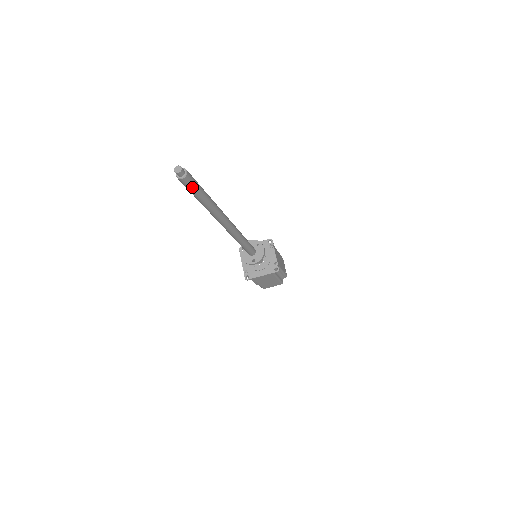
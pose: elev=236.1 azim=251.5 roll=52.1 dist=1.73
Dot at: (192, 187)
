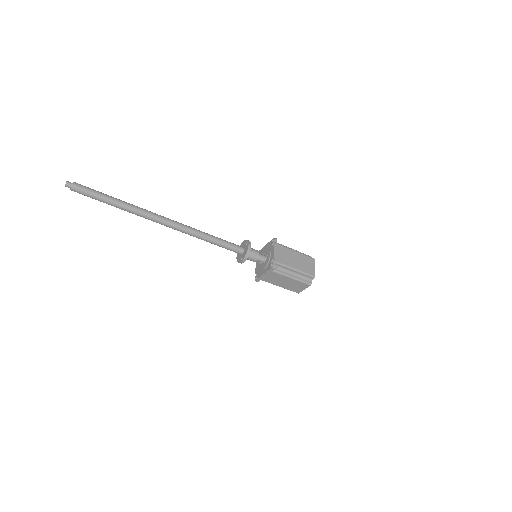
Dot at: (88, 195)
